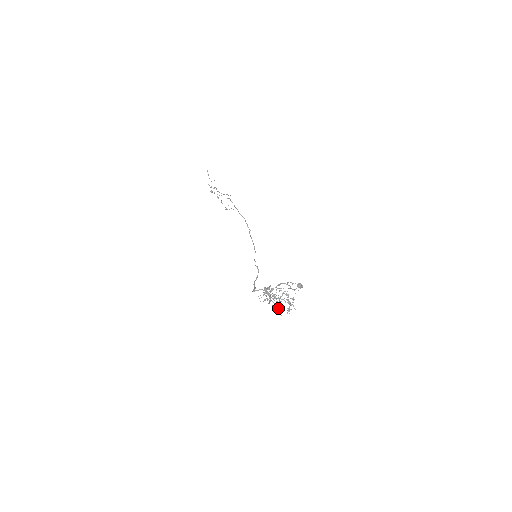
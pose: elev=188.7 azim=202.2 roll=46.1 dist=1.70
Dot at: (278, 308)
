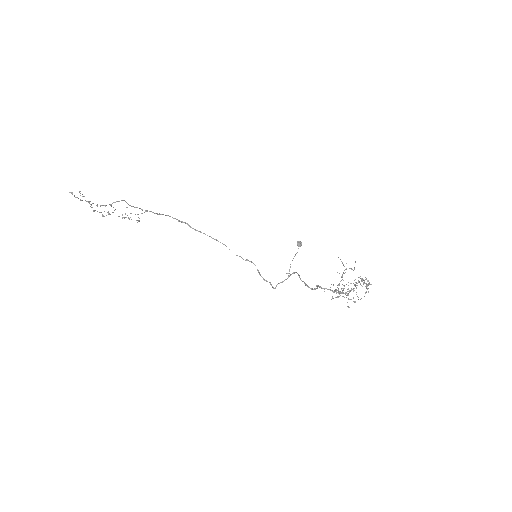
Dot at: (357, 296)
